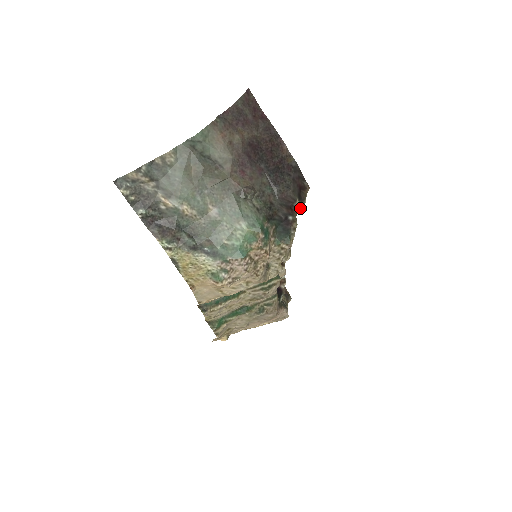
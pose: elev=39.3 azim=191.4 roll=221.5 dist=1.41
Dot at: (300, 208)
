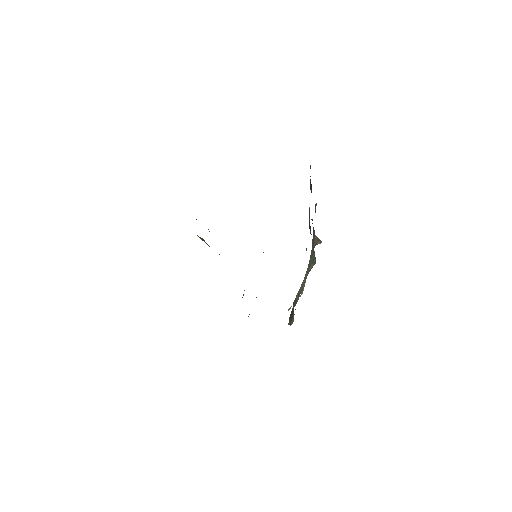
Dot at: occluded
